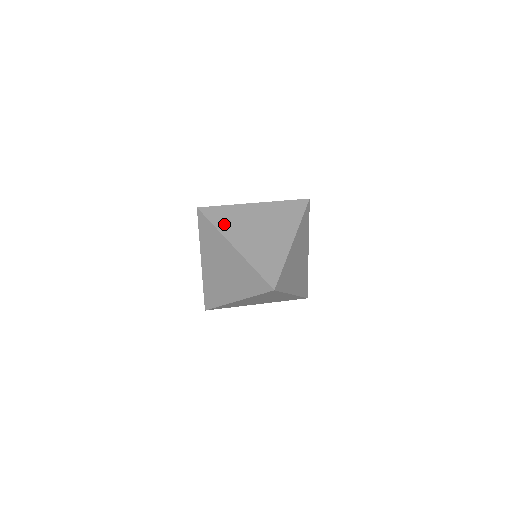
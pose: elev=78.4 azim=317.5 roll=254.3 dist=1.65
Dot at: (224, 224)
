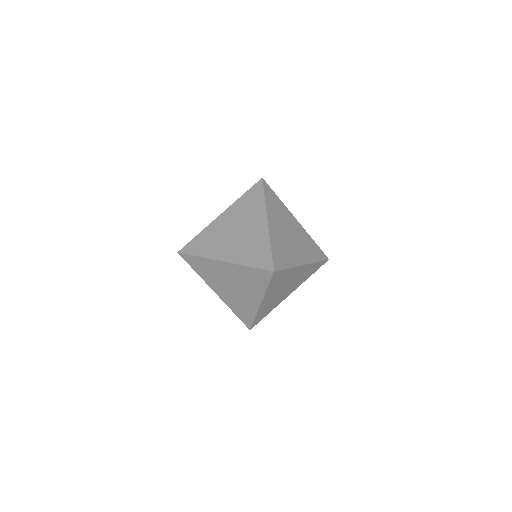
Dot at: (205, 249)
